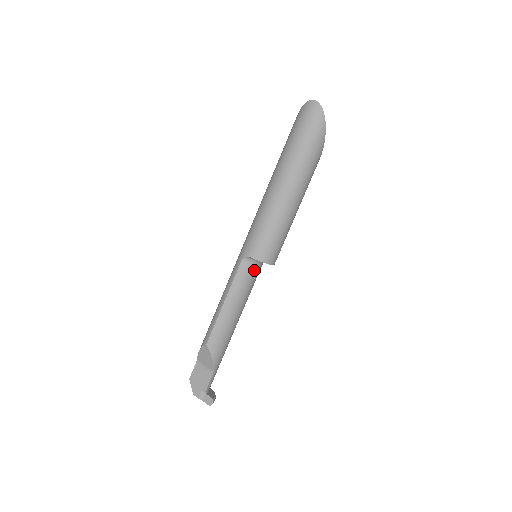
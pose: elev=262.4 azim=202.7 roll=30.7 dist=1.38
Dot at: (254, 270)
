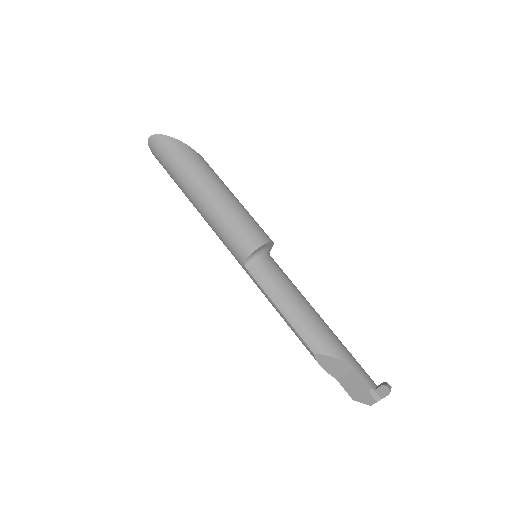
Dot at: (265, 263)
